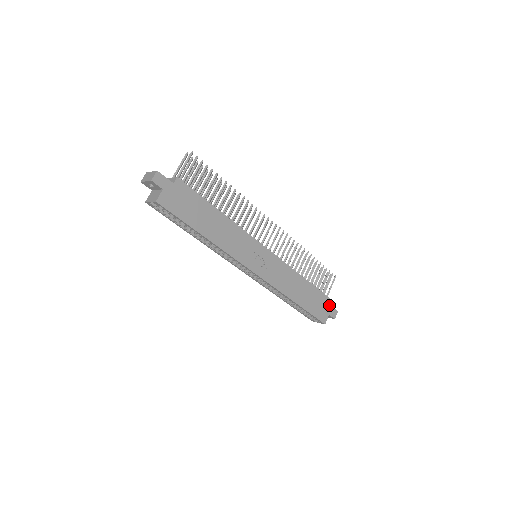
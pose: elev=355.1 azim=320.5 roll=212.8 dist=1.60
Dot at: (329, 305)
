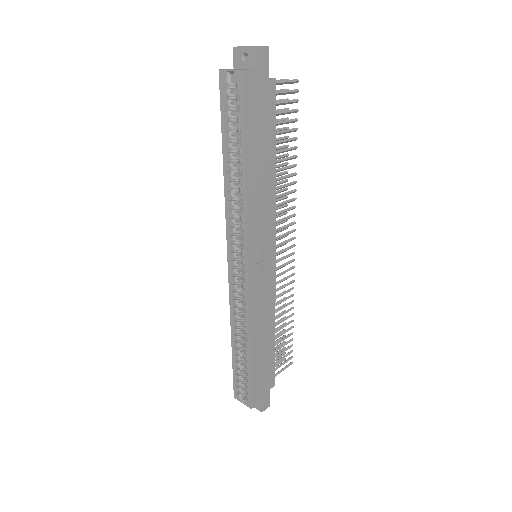
Dot at: (269, 389)
